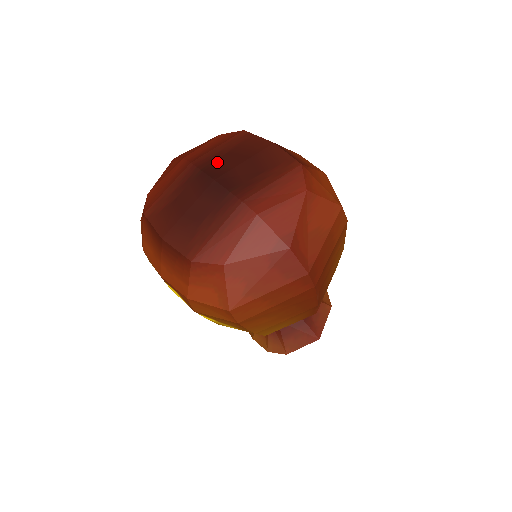
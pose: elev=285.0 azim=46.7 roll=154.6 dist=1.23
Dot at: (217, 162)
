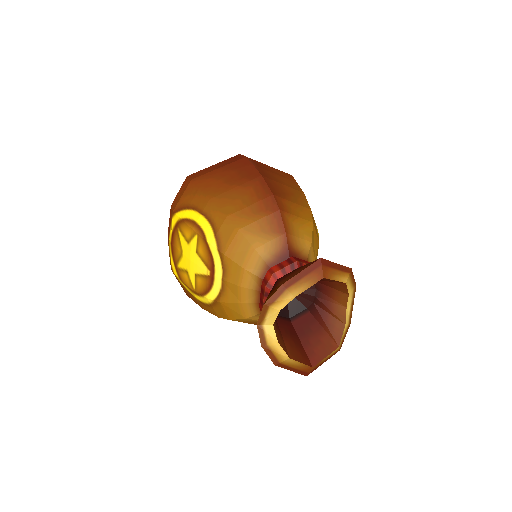
Dot at: occluded
